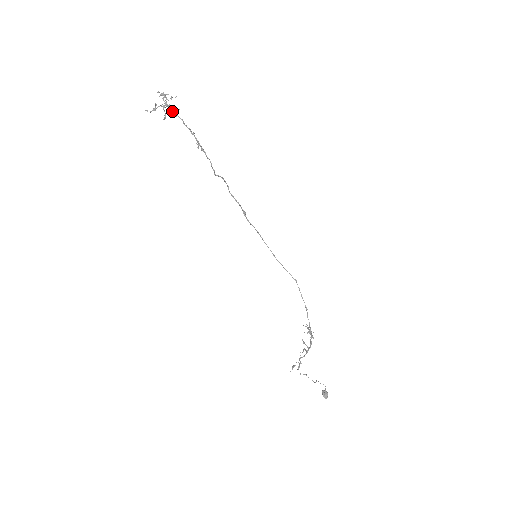
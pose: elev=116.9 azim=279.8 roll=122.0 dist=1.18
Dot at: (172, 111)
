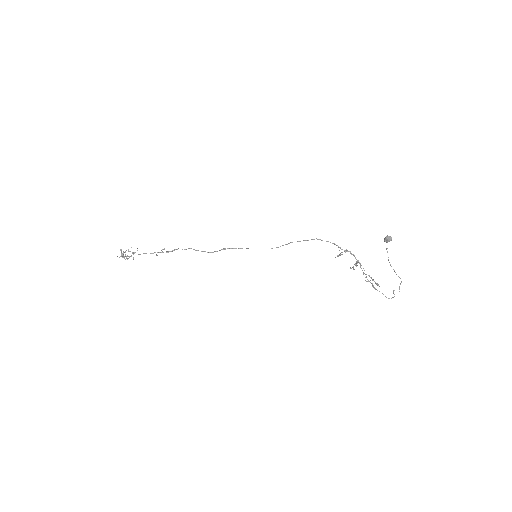
Dot at: (134, 253)
